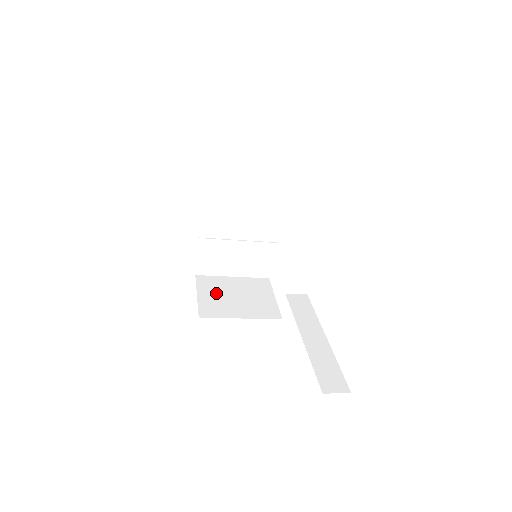
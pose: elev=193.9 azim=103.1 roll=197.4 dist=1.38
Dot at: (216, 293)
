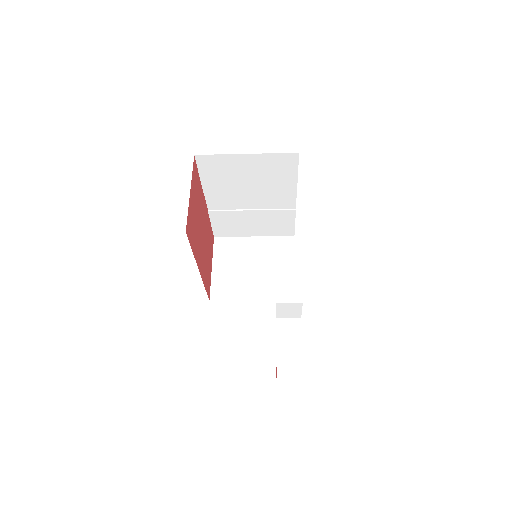
Dot at: (232, 264)
